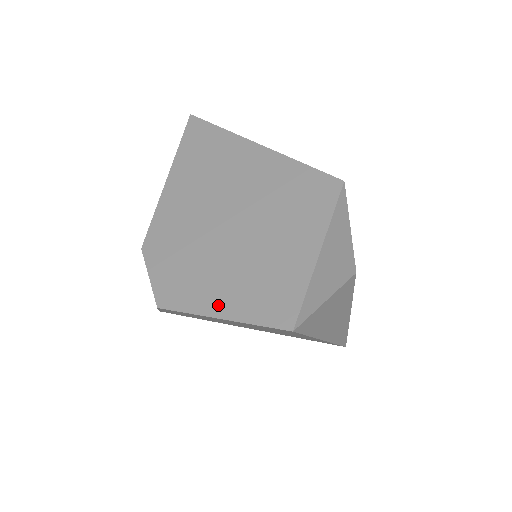
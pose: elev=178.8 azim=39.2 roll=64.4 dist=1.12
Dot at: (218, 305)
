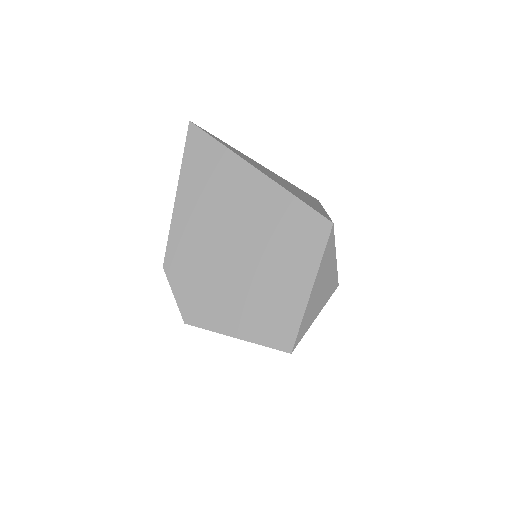
Dot at: (233, 326)
